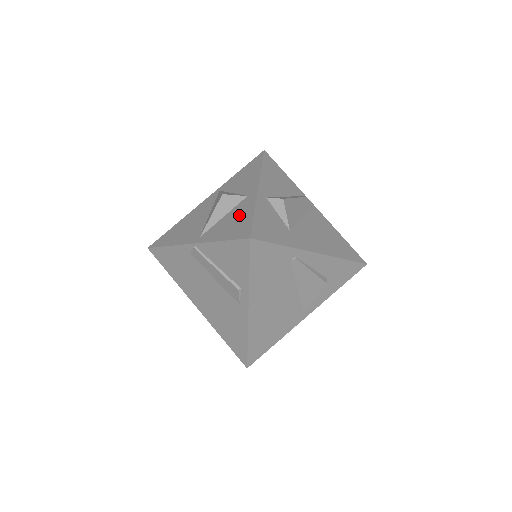
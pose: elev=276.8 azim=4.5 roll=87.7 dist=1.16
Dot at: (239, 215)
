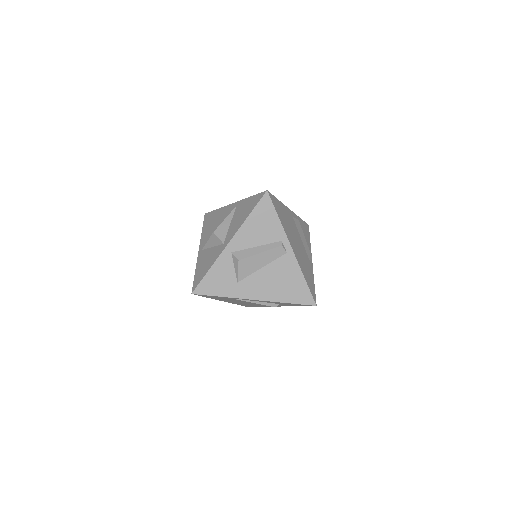
Dot at: (209, 260)
